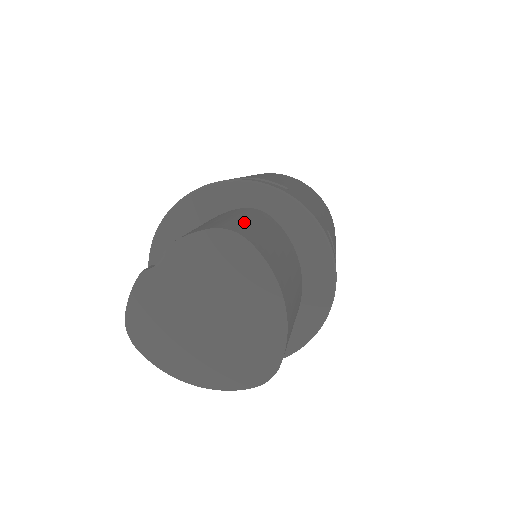
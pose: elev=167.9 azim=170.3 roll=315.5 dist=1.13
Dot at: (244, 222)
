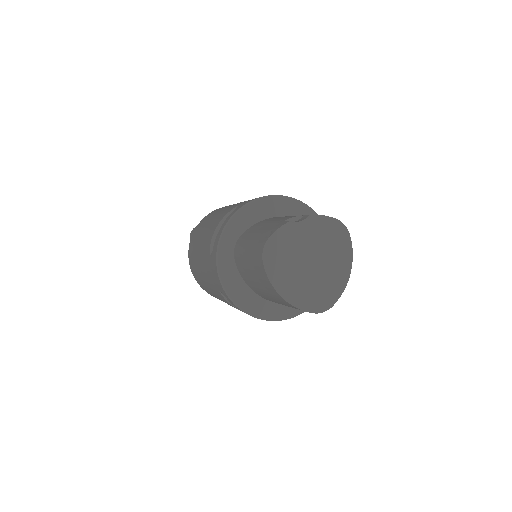
Dot at: occluded
